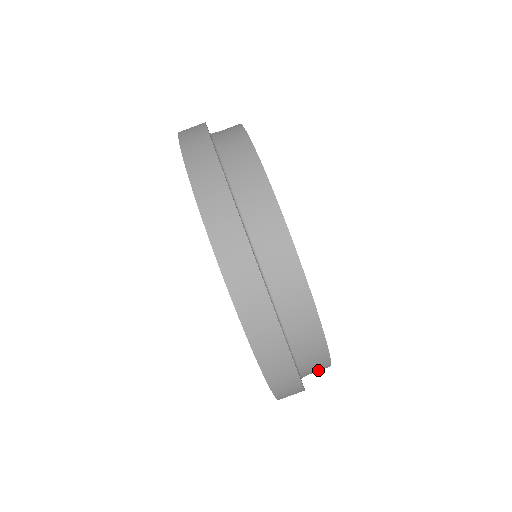
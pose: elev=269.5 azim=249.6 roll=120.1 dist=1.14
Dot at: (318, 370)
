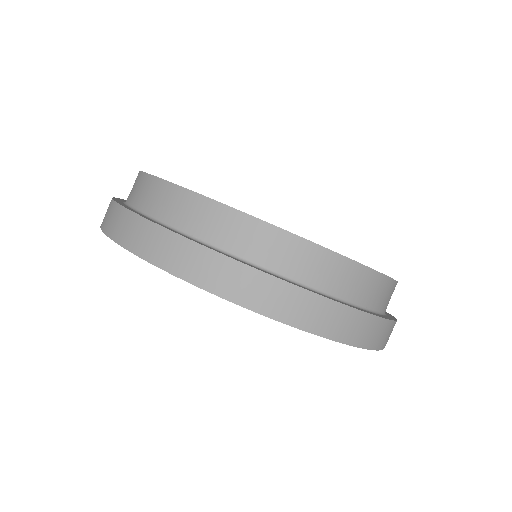
Dot at: occluded
